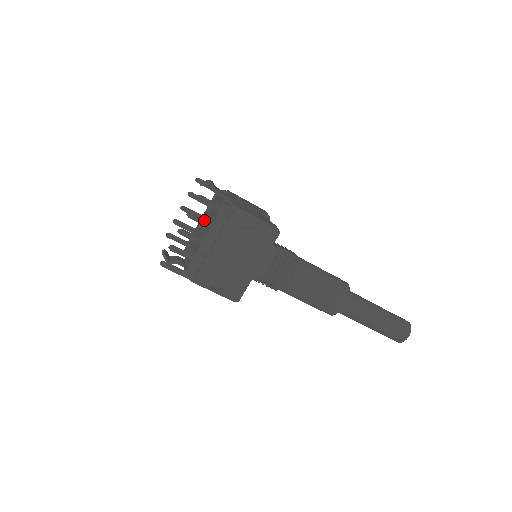
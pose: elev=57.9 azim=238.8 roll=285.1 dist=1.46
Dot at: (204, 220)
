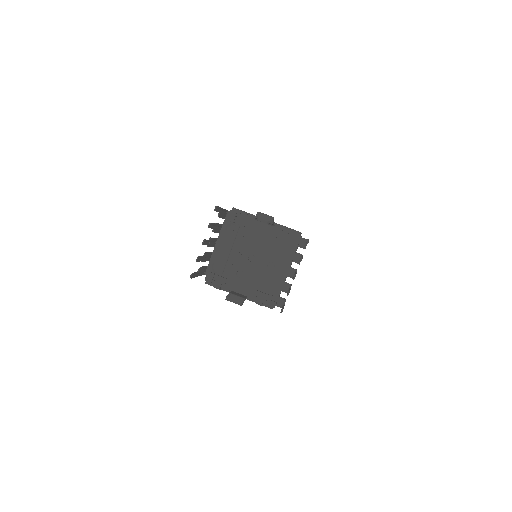
Dot at: occluded
